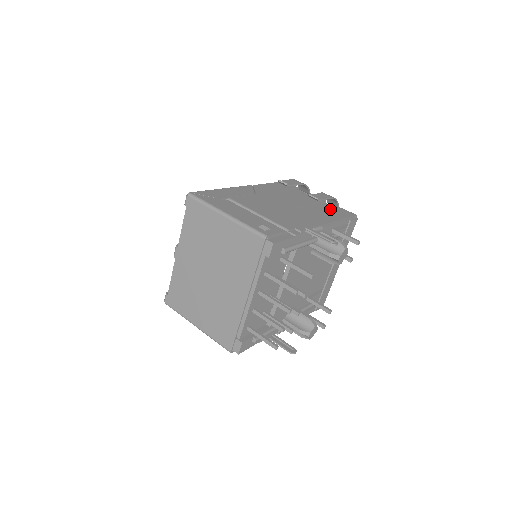
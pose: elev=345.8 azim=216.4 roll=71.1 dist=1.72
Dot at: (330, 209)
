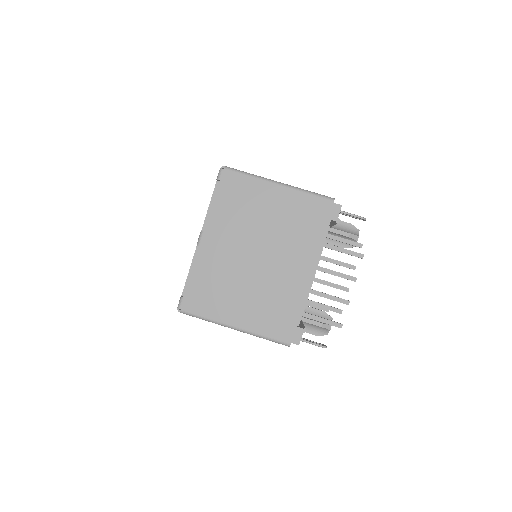
Dot at: occluded
